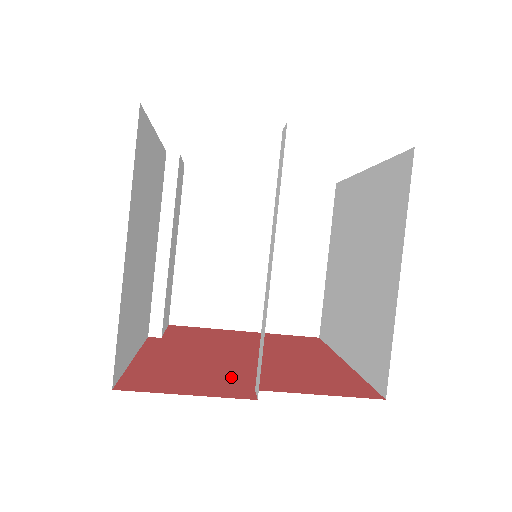
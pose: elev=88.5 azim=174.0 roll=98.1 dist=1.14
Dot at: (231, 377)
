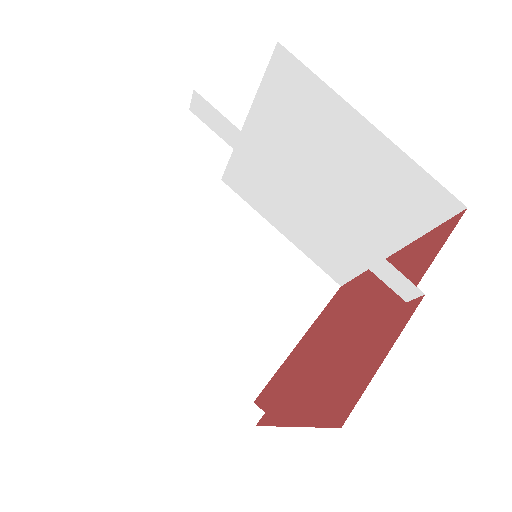
Dot at: (373, 329)
